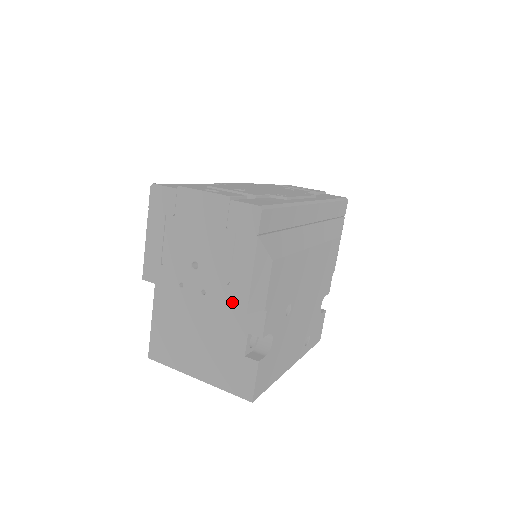
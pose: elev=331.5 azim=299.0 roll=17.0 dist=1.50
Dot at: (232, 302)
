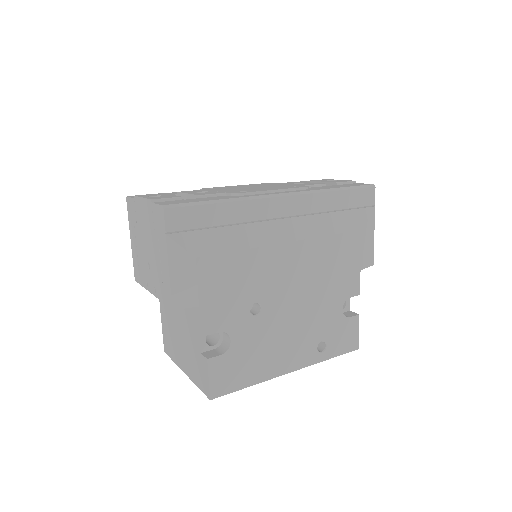
Dot at: (166, 298)
